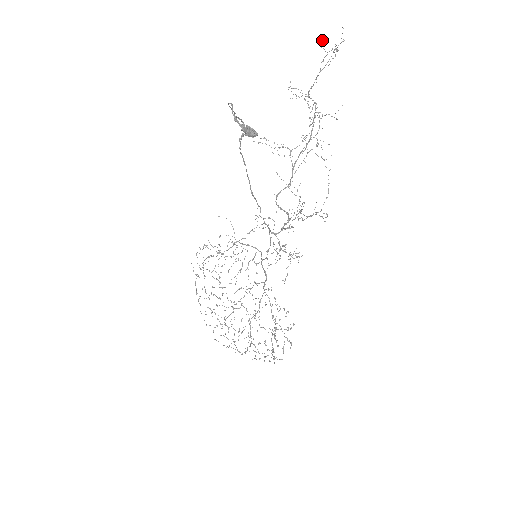
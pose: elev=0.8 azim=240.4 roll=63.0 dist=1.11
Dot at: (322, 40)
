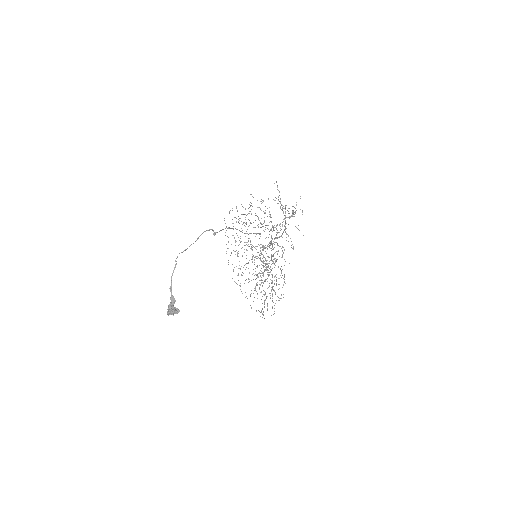
Dot at: occluded
